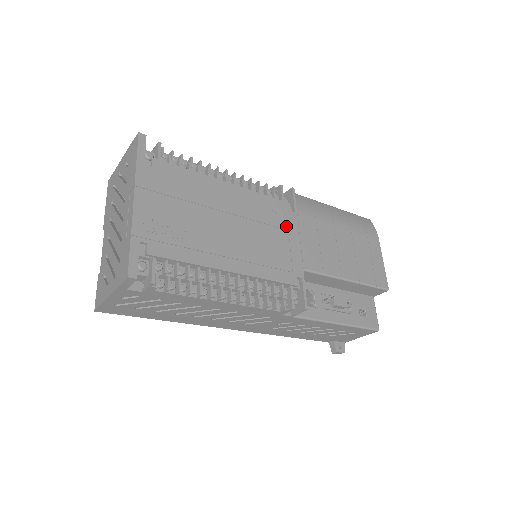
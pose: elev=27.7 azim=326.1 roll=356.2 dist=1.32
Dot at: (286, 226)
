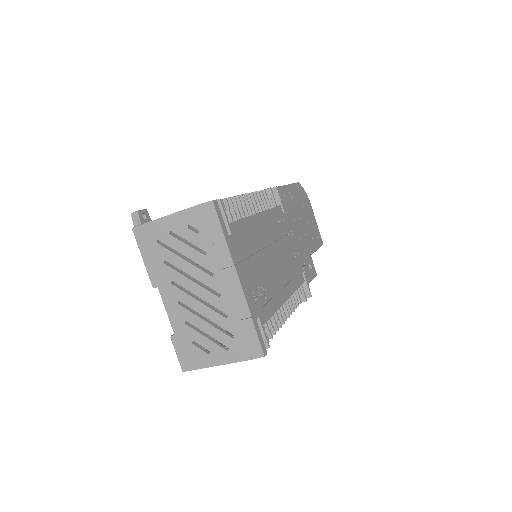
Dot at: (286, 231)
